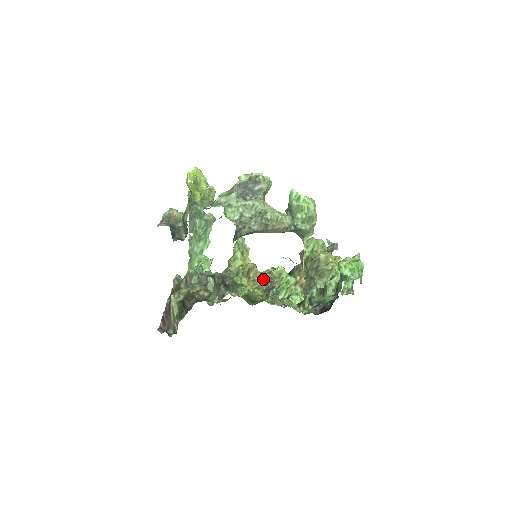
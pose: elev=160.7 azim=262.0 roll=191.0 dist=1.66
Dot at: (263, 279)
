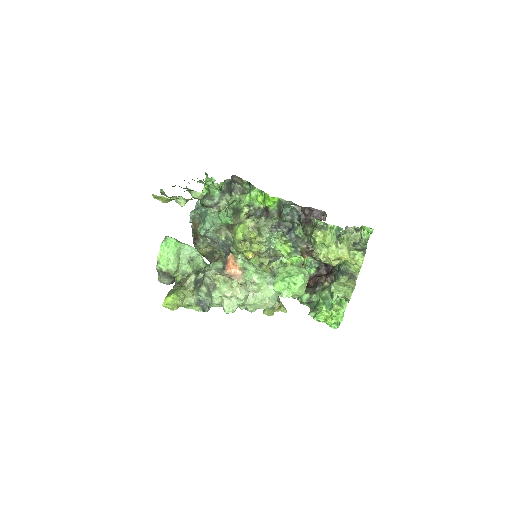
Dot at: occluded
